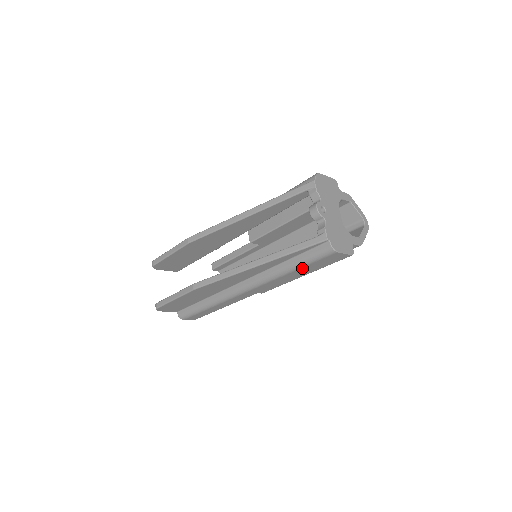
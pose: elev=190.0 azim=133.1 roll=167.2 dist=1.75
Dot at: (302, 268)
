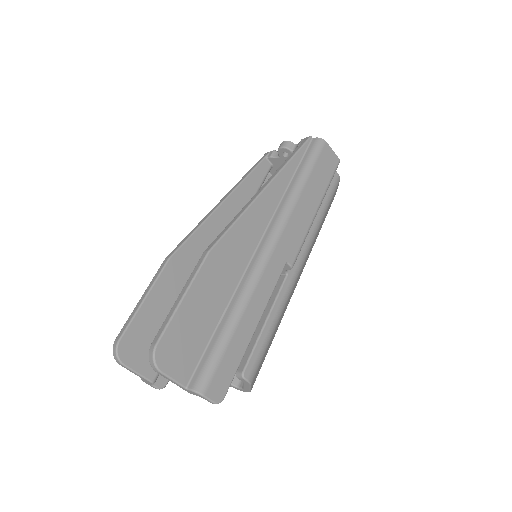
Dot at: (310, 178)
